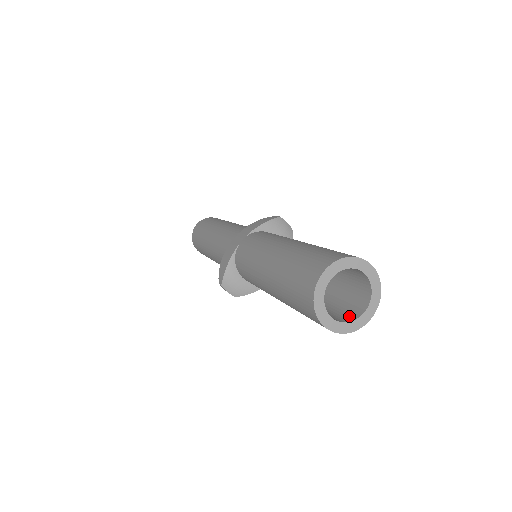
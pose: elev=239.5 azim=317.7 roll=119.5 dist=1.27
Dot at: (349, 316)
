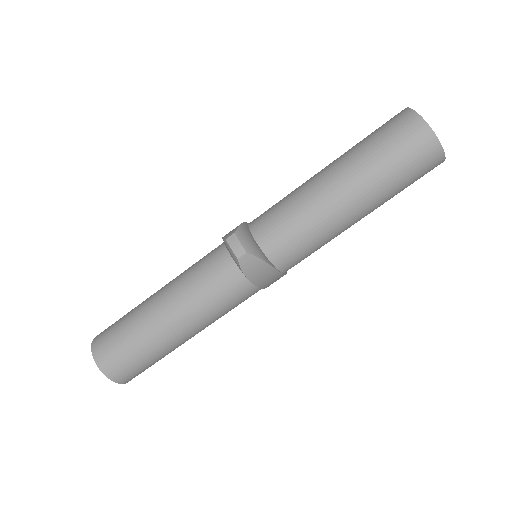
Dot at: occluded
